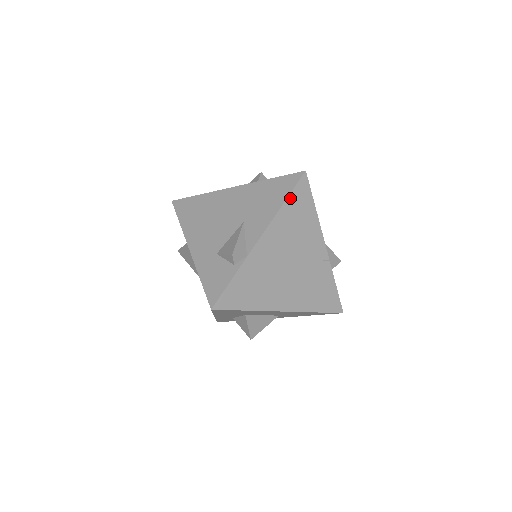
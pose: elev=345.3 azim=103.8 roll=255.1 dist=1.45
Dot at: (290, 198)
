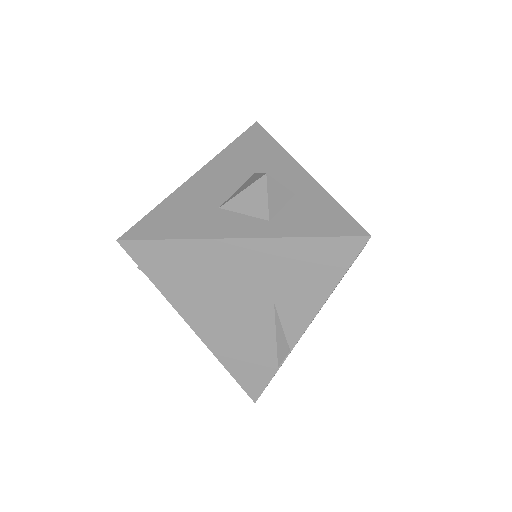
Dot at: (344, 274)
